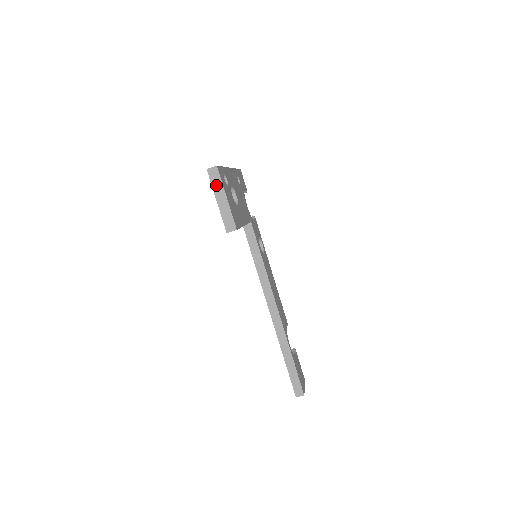
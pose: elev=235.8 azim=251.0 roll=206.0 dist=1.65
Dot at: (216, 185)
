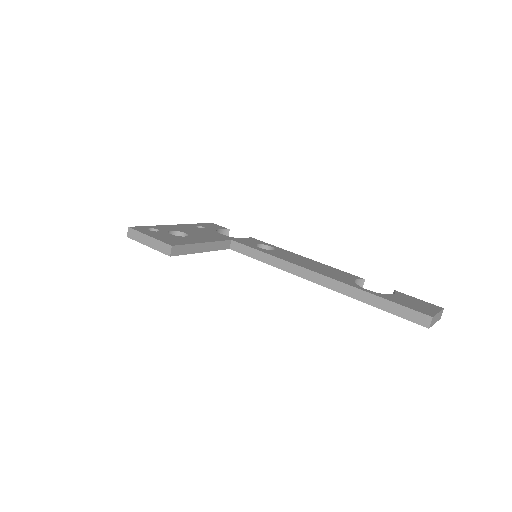
Dot at: (138, 238)
